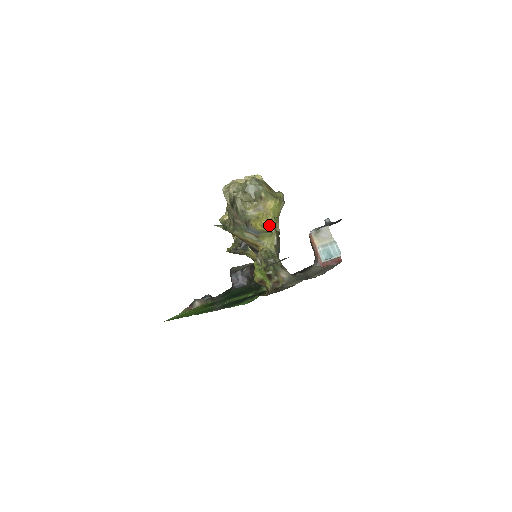
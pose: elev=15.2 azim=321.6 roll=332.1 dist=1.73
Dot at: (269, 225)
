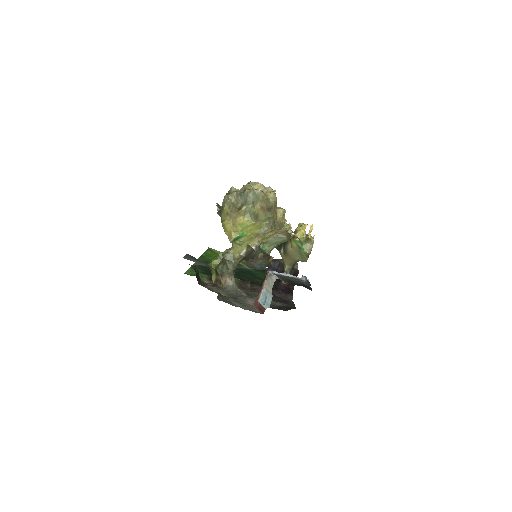
Dot at: (231, 234)
